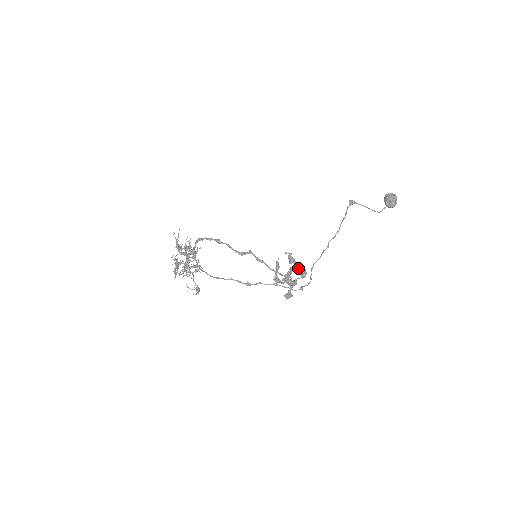
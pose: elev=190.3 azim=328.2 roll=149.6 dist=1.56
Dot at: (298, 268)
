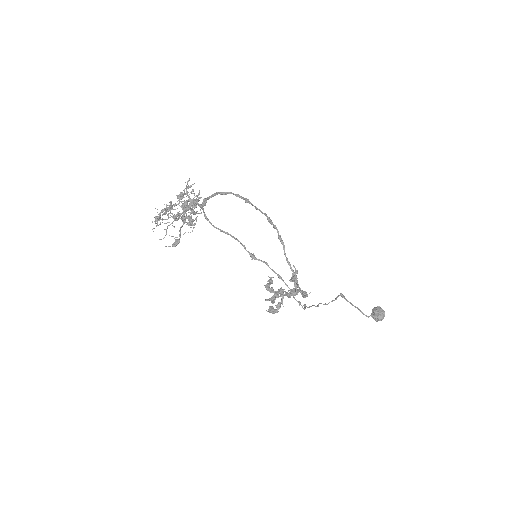
Dot at: occluded
